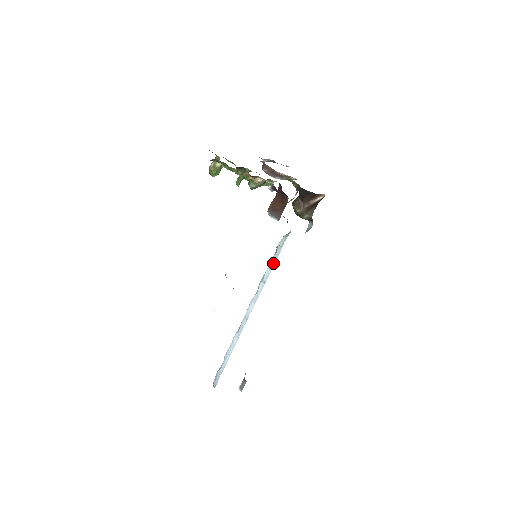
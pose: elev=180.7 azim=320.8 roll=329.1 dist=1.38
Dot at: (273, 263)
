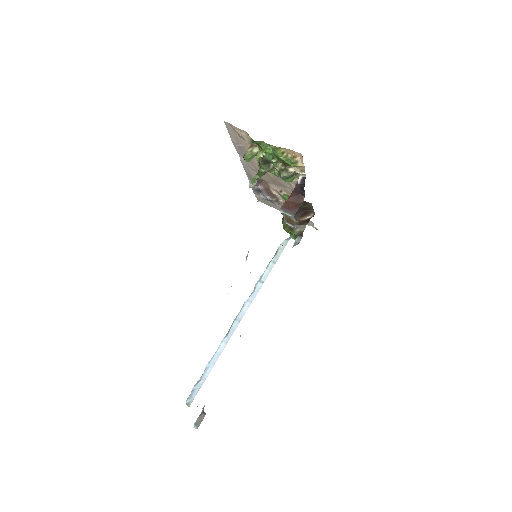
Dot at: (273, 264)
